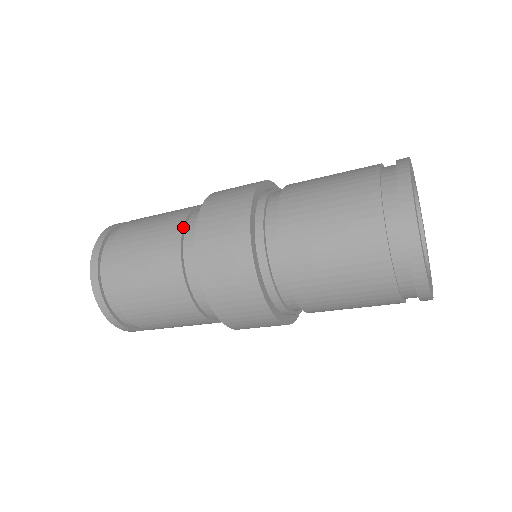
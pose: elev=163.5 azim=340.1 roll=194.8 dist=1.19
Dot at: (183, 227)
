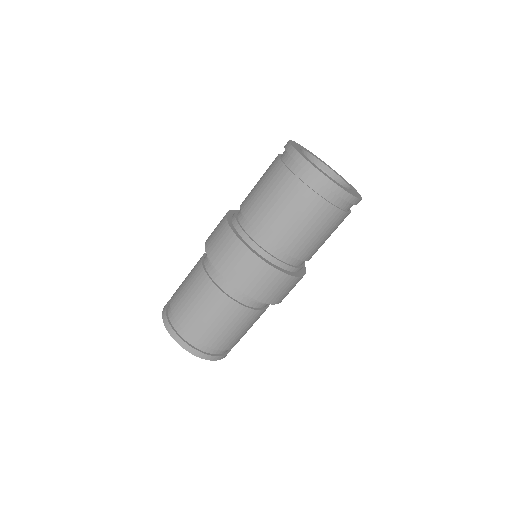
Dot at: (203, 255)
